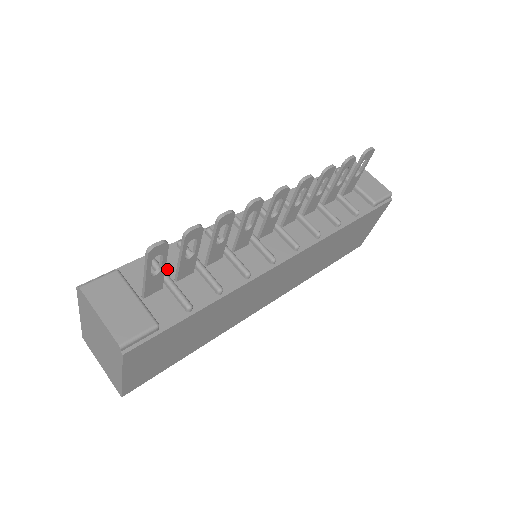
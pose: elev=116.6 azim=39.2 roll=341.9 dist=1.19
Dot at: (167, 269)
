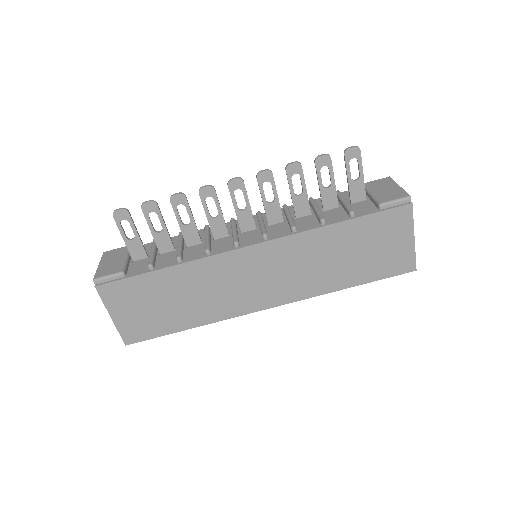
Dot at: occluded
